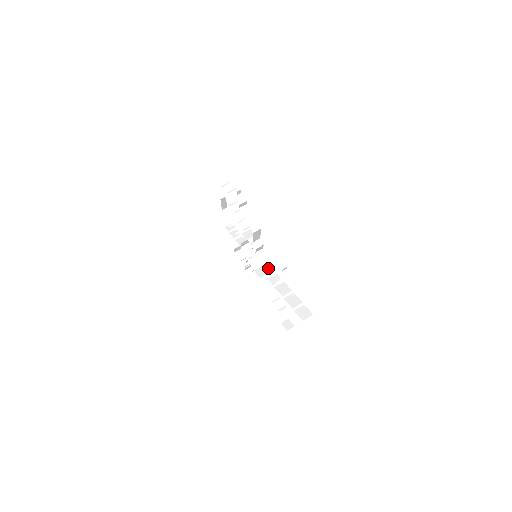
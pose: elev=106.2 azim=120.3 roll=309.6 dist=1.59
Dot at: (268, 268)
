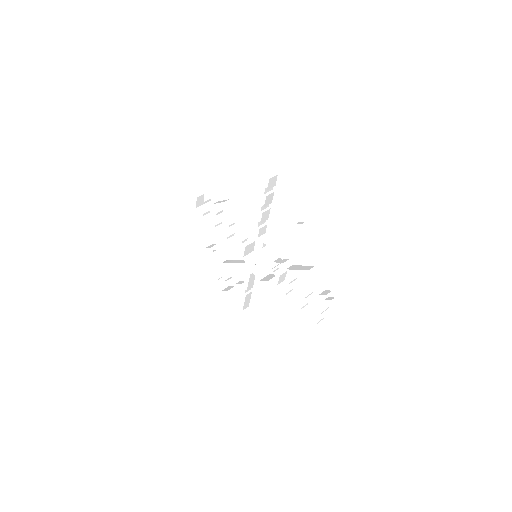
Dot at: (282, 276)
